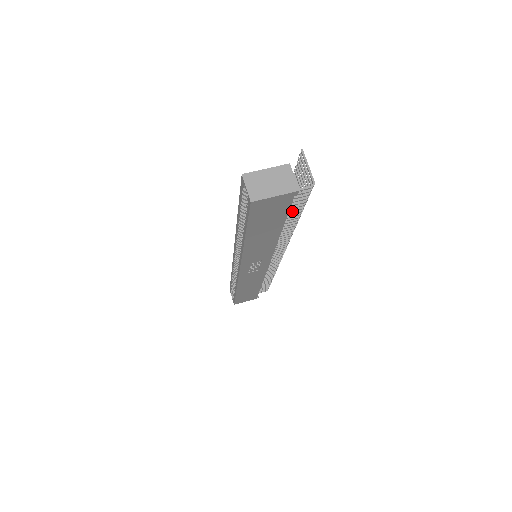
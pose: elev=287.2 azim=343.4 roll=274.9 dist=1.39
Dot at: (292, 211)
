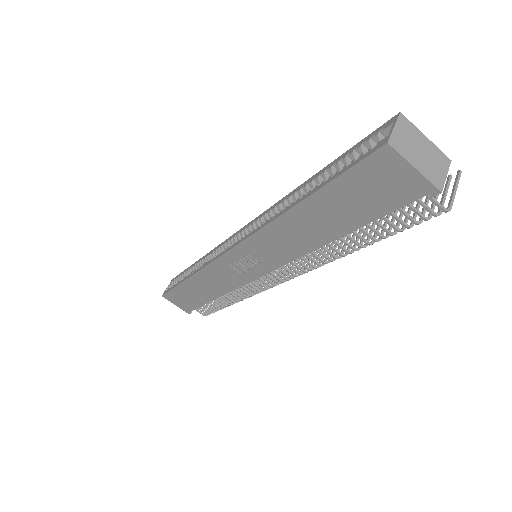
Dot at: (379, 225)
